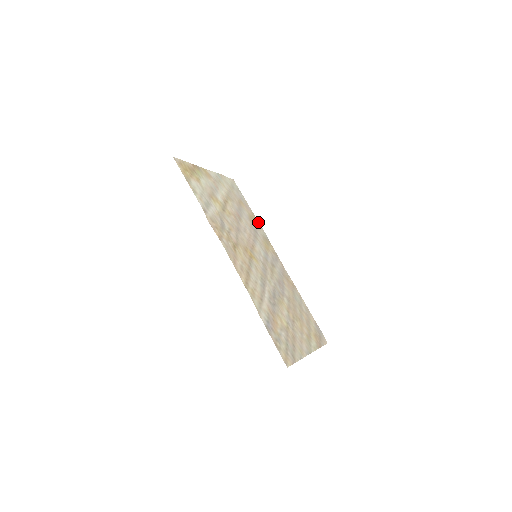
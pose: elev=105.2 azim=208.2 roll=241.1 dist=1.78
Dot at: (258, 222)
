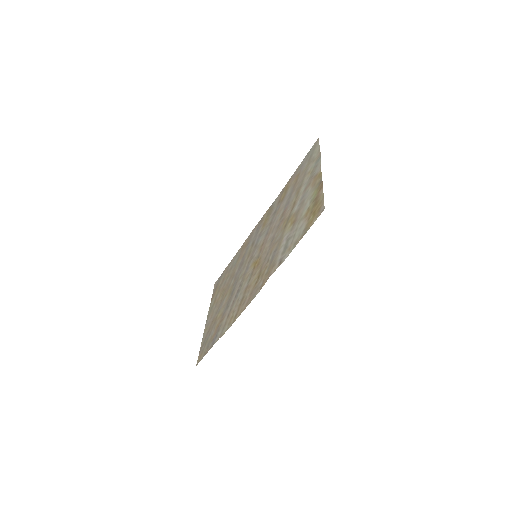
Dot at: (284, 188)
